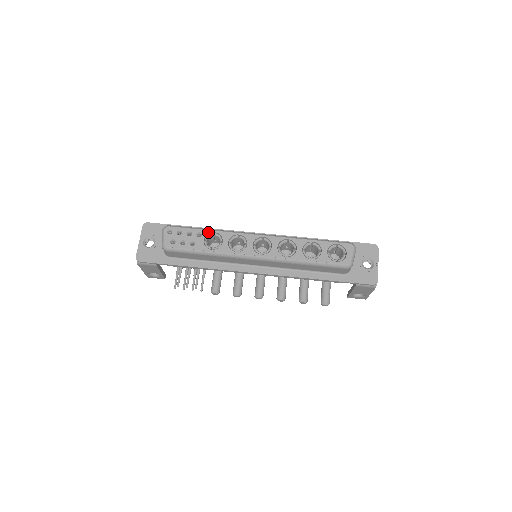
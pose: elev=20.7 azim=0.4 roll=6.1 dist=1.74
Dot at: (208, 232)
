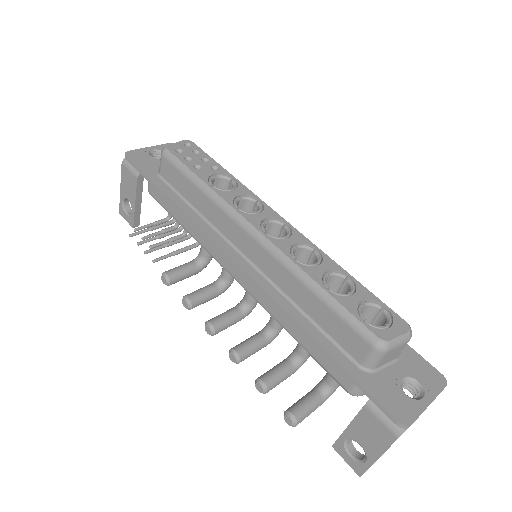
Dot at: (227, 174)
